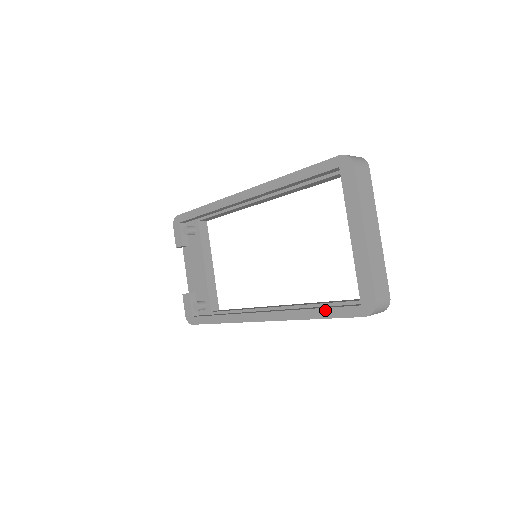
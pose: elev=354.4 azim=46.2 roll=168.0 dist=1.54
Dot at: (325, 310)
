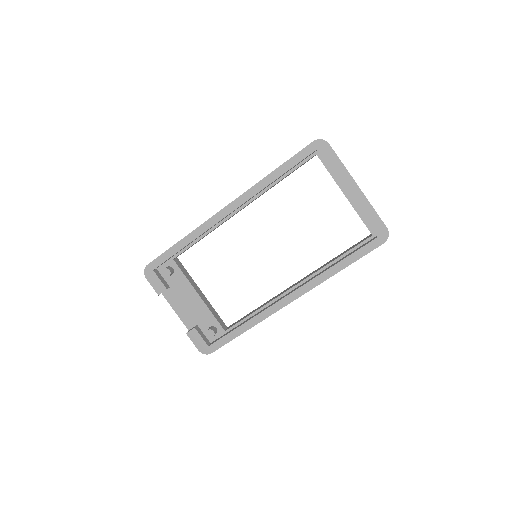
Dot at: (349, 258)
